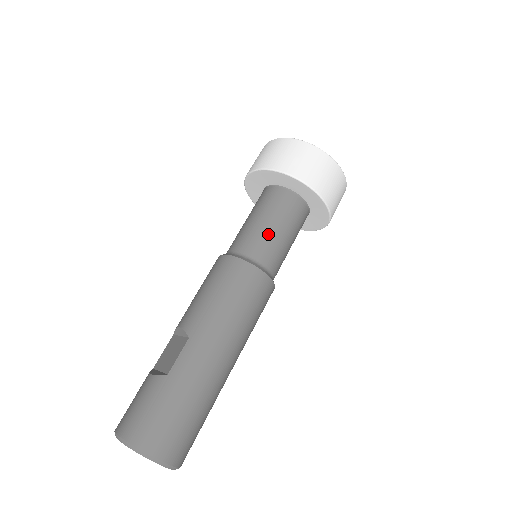
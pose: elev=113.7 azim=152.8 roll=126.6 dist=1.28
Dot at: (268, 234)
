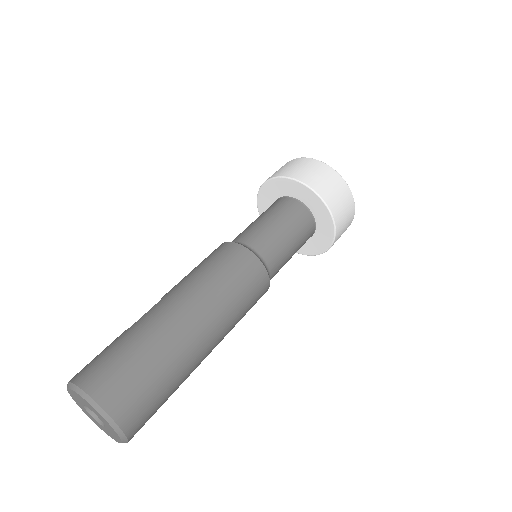
Dot at: (260, 225)
